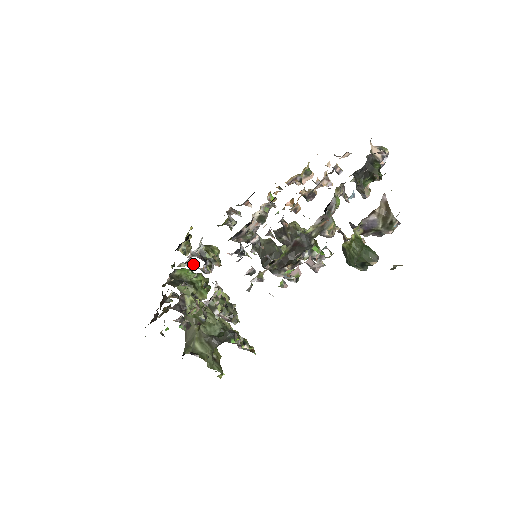
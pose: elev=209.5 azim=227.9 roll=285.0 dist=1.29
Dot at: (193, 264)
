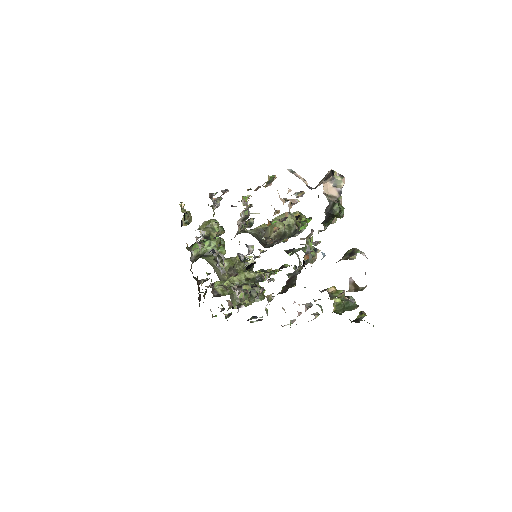
Dot at: (203, 246)
